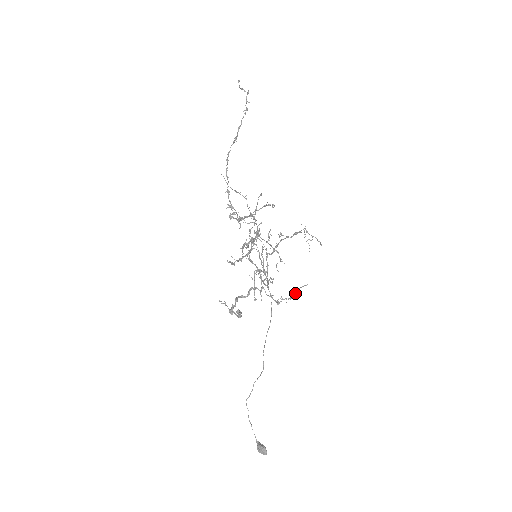
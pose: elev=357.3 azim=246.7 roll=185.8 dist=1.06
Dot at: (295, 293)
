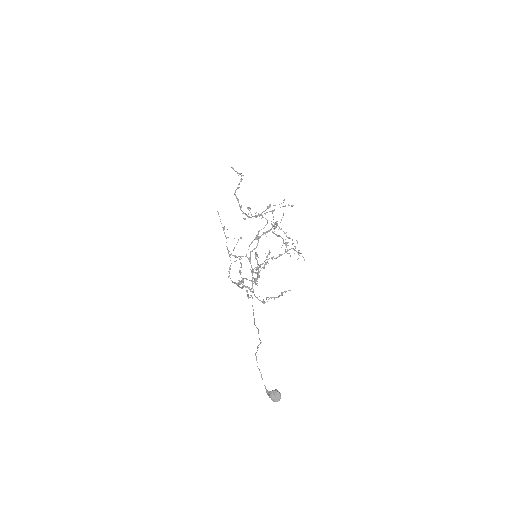
Dot at: (281, 294)
